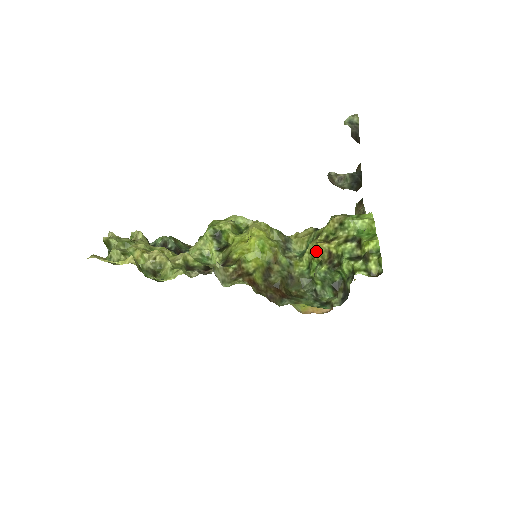
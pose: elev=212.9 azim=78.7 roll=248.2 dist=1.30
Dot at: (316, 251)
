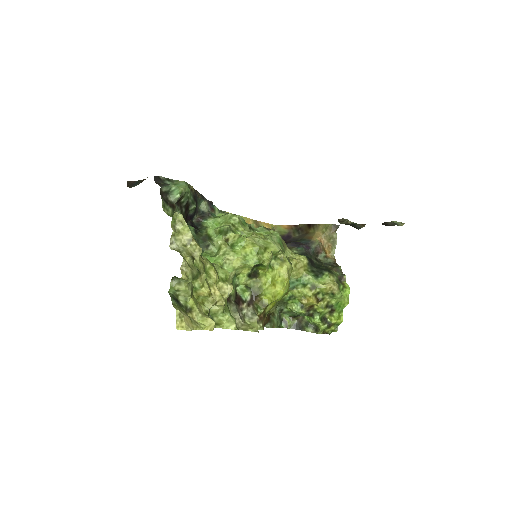
Dot at: (306, 299)
